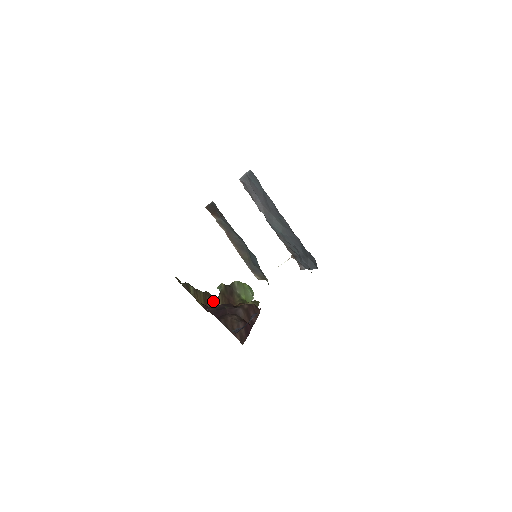
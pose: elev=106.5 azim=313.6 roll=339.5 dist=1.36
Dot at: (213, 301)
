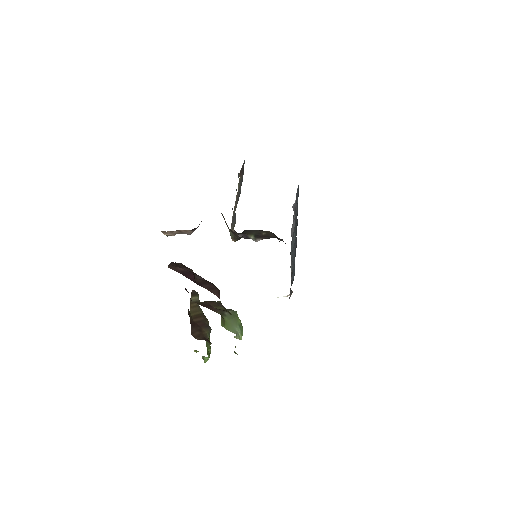
Dot at: (204, 324)
